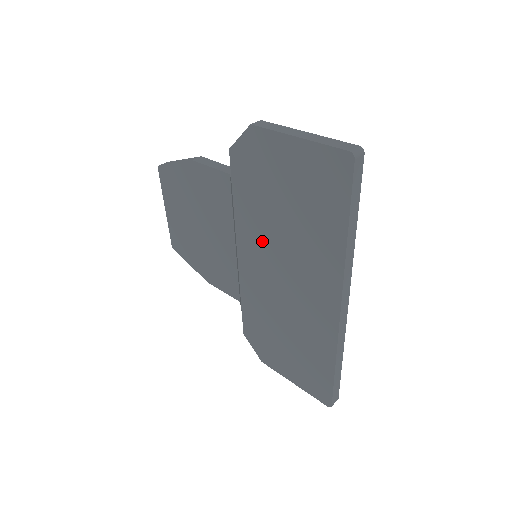
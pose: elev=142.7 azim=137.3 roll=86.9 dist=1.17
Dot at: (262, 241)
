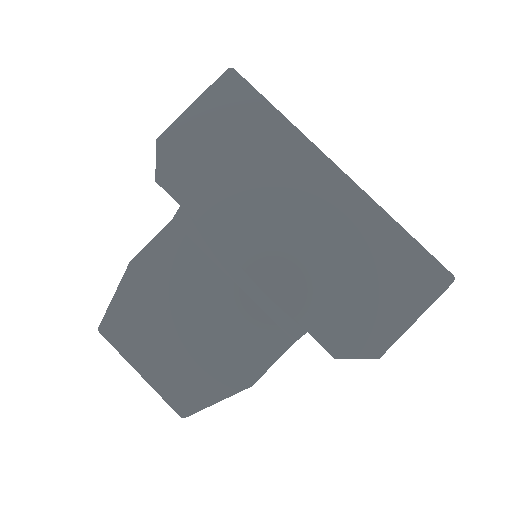
Dot at: (246, 215)
